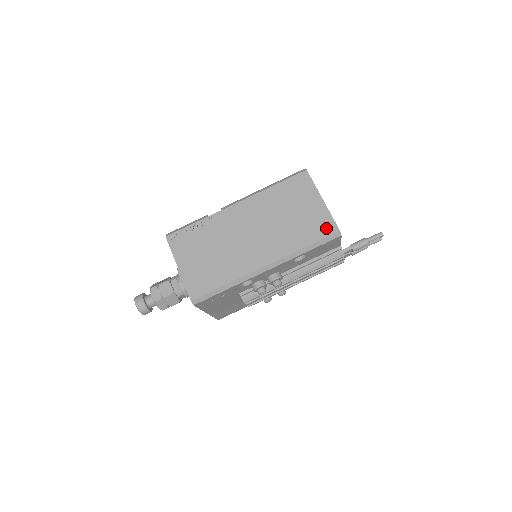
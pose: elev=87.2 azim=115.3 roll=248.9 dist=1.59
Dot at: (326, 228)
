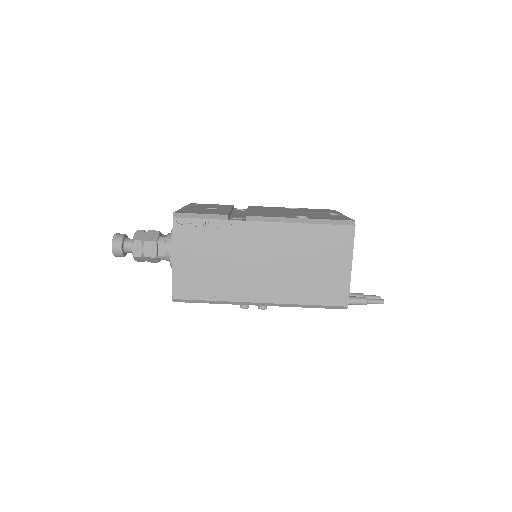
Dot at: (337, 297)
